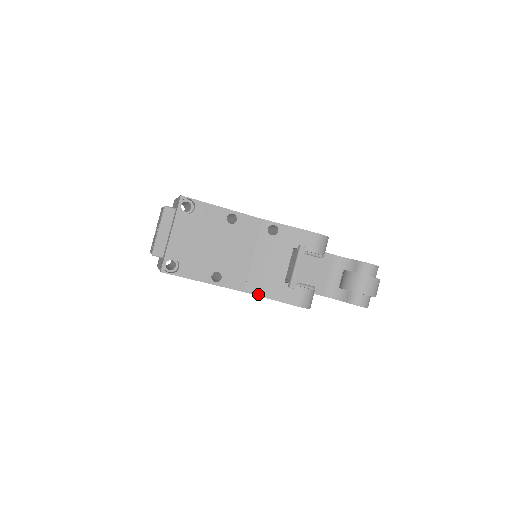
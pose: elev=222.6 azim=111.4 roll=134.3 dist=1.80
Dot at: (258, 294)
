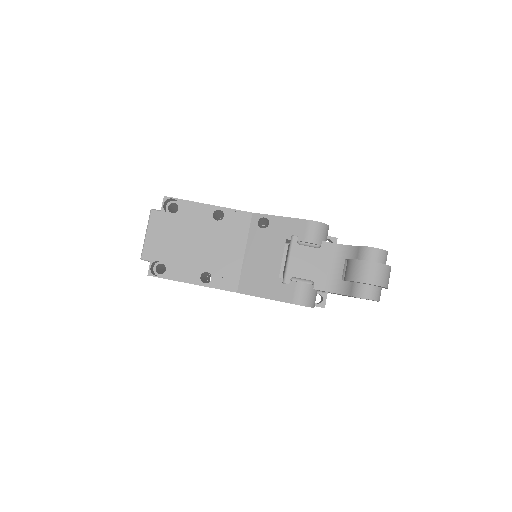
Dot at: (252, 294)
